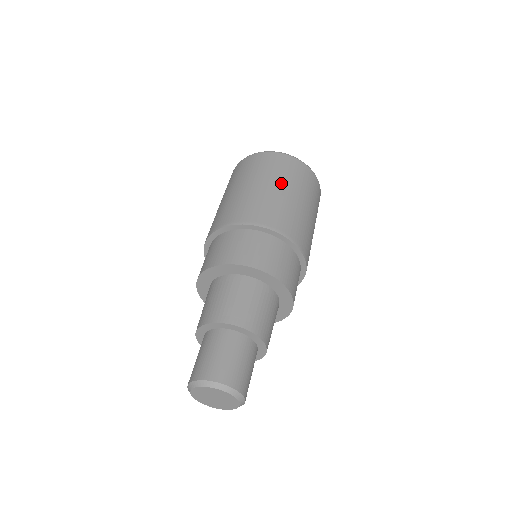
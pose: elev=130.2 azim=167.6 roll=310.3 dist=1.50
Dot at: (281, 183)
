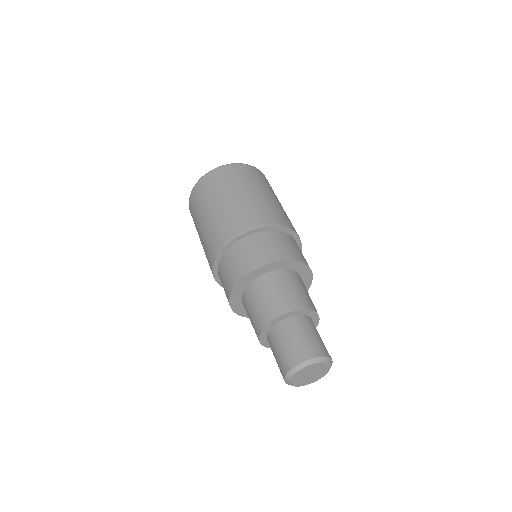
Dot at: (263, 189)
